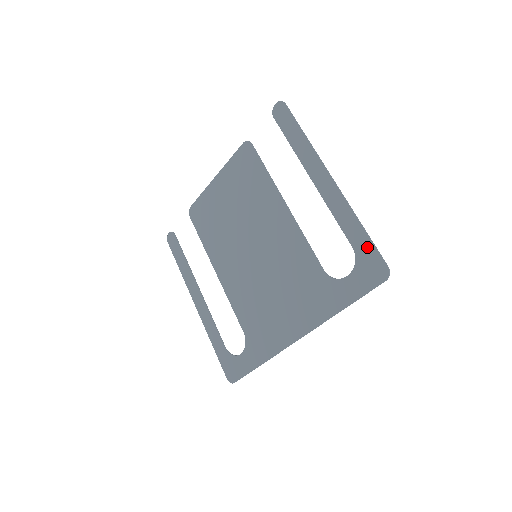
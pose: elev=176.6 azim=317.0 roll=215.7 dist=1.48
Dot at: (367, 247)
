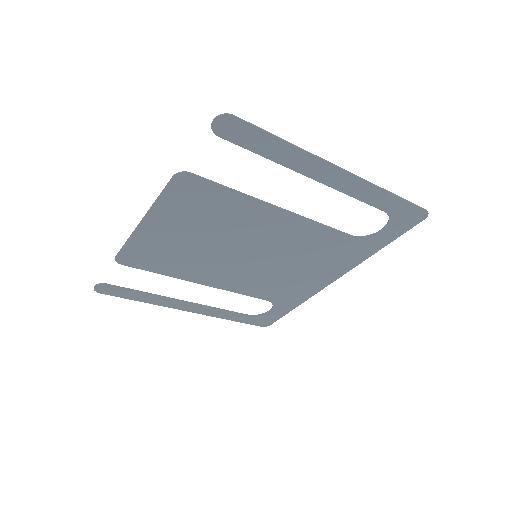
Dot at: (402, 206)
